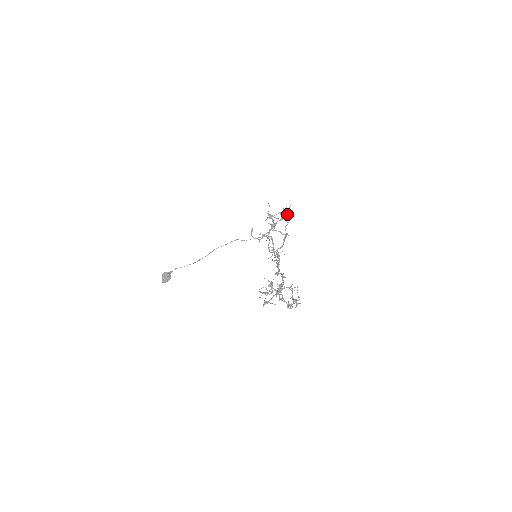
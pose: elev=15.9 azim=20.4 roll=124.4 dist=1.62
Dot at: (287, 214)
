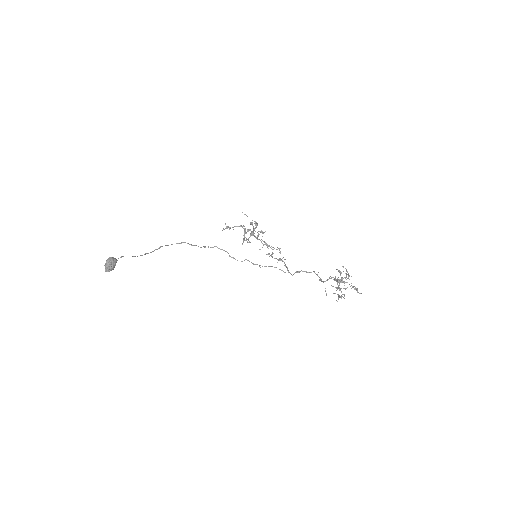
Dot at: occluded
